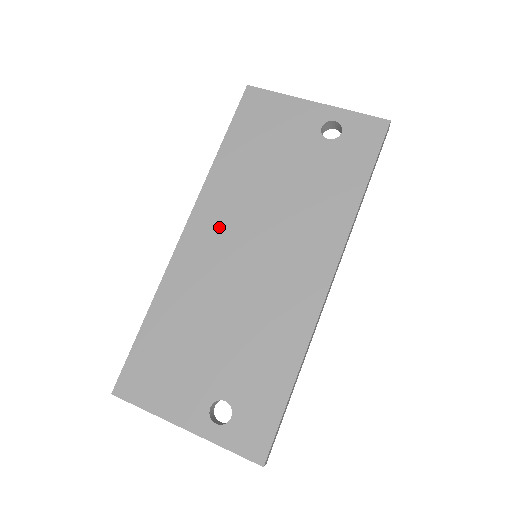
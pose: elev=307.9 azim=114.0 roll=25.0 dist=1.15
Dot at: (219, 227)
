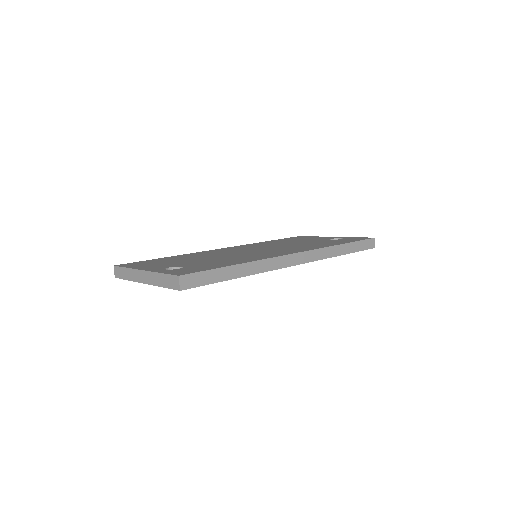
Dot at: (243, 248)
